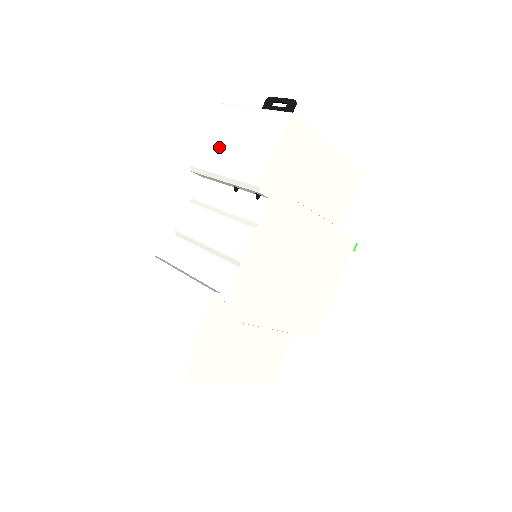
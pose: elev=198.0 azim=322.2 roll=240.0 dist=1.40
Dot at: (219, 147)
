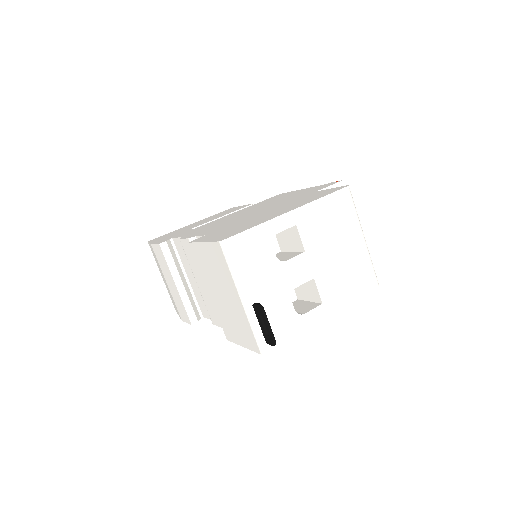
Dot at: (211, 275)
